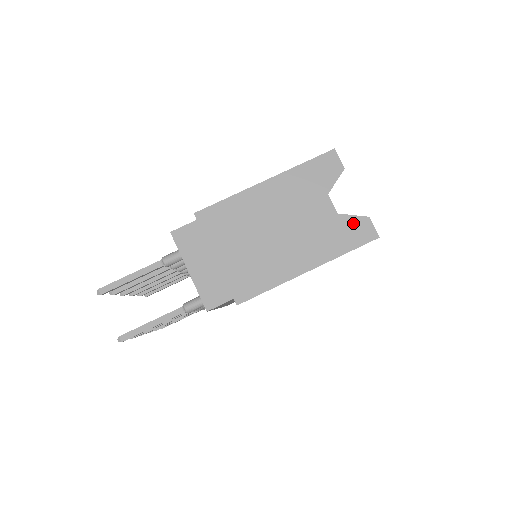
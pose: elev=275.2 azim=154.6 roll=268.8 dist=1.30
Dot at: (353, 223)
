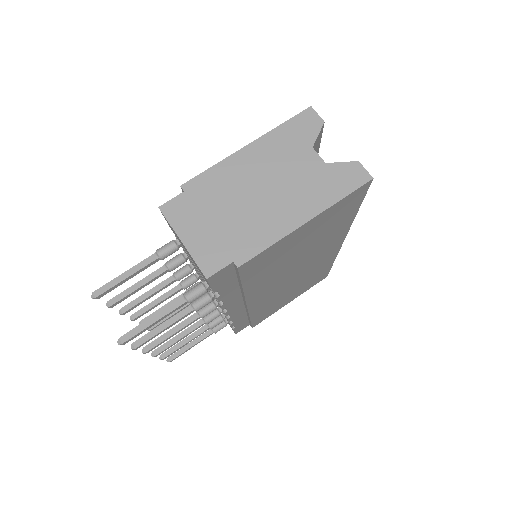
Dot at: (343, 169)
